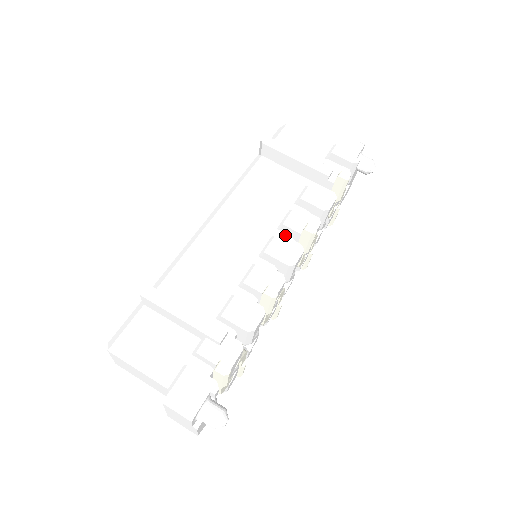
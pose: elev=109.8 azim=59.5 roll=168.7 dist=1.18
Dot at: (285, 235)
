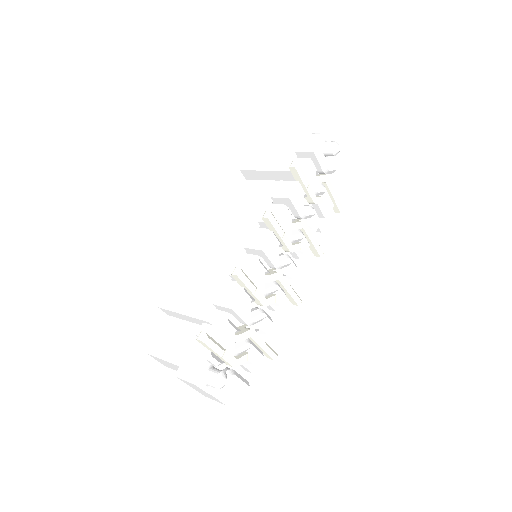
Dot at: occluded
